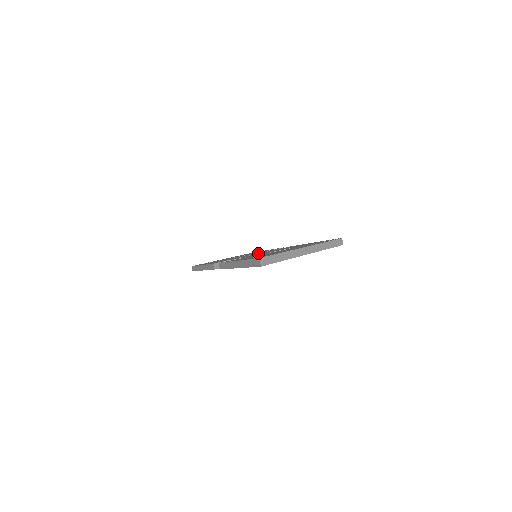
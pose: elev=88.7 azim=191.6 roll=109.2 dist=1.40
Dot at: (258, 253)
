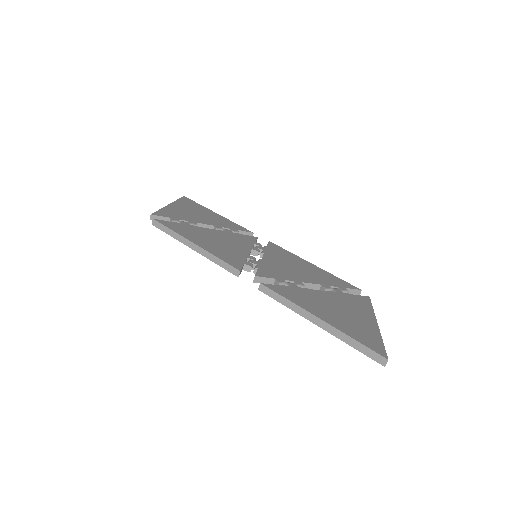
Dot at: (253, 249)
